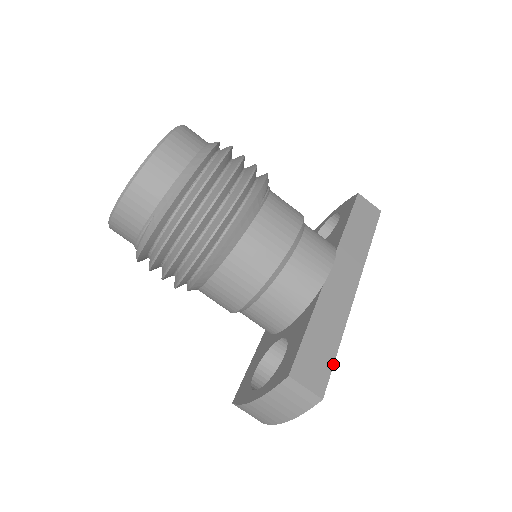
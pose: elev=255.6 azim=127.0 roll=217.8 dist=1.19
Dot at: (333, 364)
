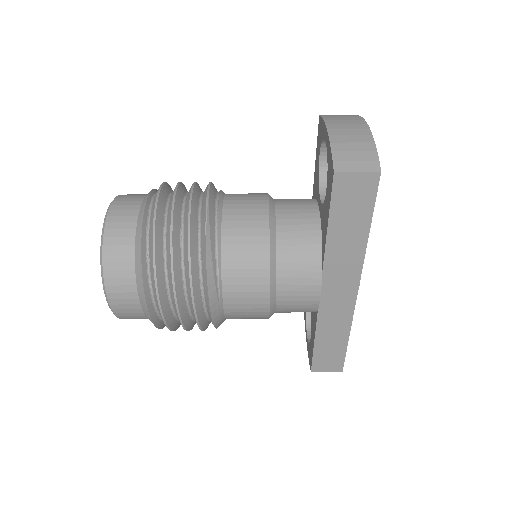
Dot at: (345, 353)
